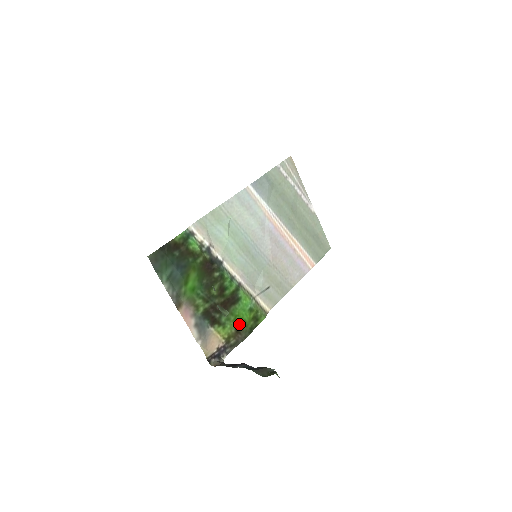
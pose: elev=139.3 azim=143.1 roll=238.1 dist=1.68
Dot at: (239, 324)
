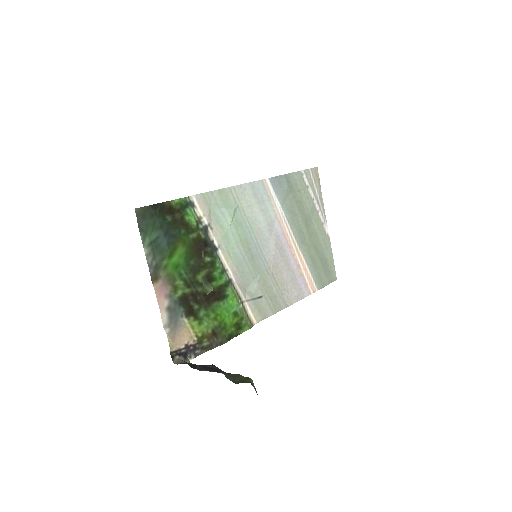
Dot at: (218, 325)
